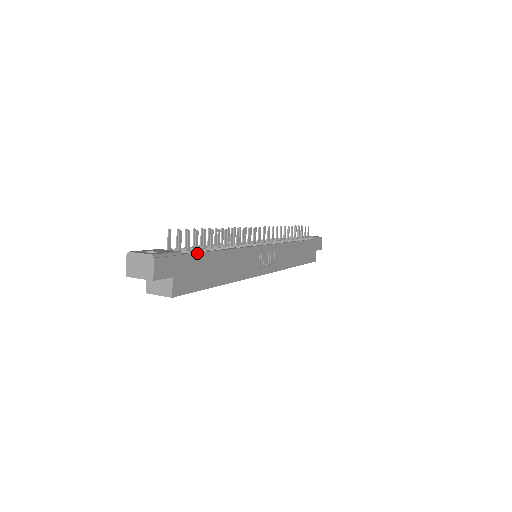
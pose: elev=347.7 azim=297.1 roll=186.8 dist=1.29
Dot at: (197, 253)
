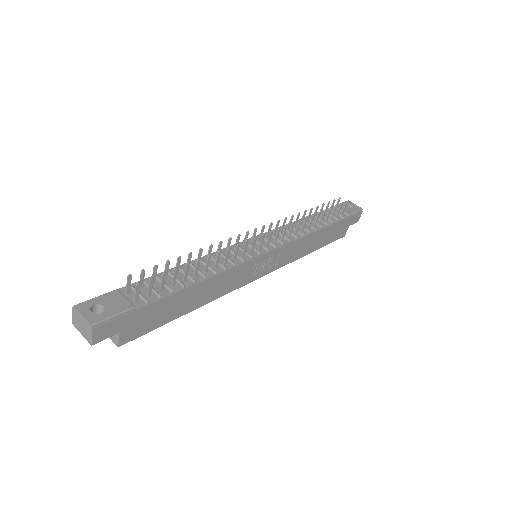
Dot at: (157, 301)
